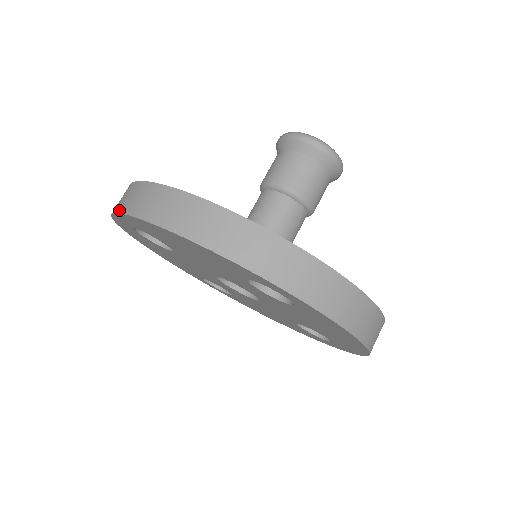
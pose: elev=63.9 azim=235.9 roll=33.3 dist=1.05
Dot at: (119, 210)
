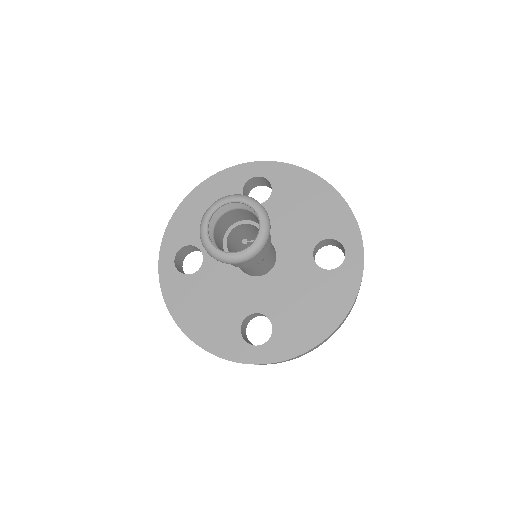
Dot at: occluded
